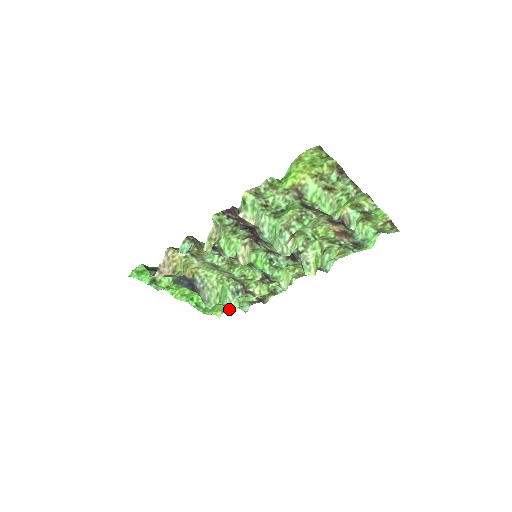
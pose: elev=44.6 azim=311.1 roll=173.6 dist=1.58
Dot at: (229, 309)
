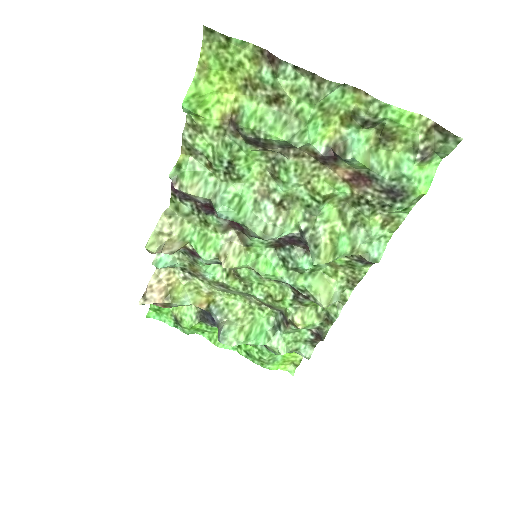
Dot at: (276, 353)
